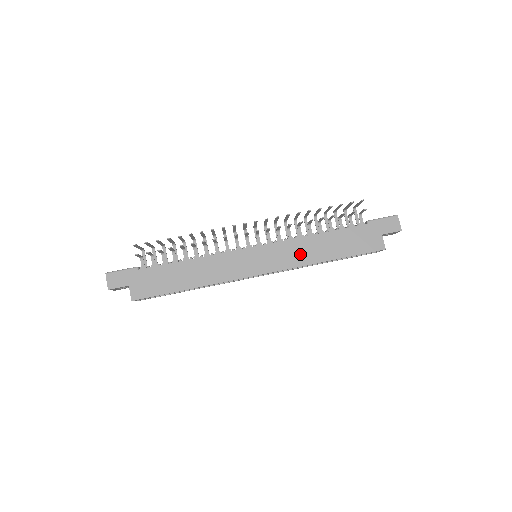
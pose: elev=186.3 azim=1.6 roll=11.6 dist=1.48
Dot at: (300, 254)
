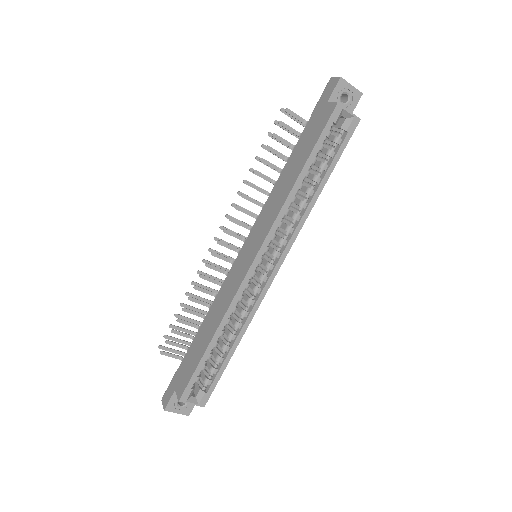
Dot at: (274, 205)
